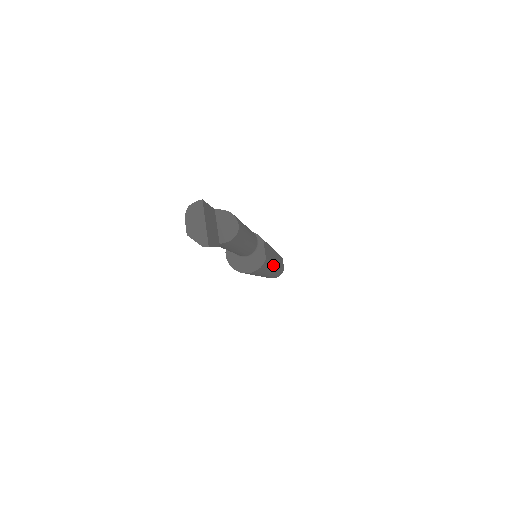
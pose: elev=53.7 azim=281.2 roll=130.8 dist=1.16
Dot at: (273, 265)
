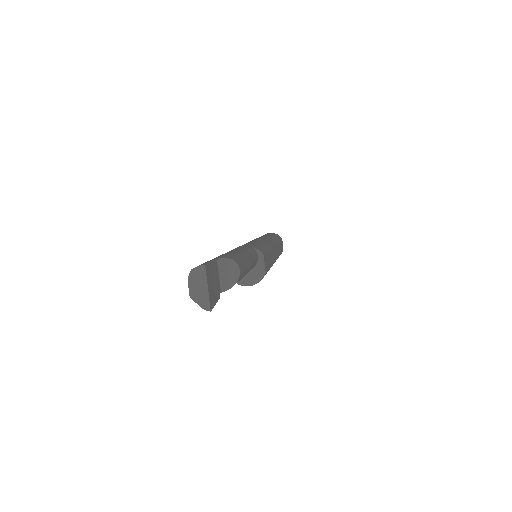
Dot at: occluded
